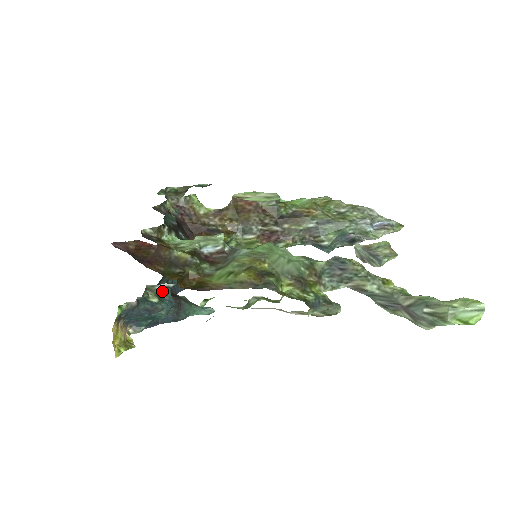
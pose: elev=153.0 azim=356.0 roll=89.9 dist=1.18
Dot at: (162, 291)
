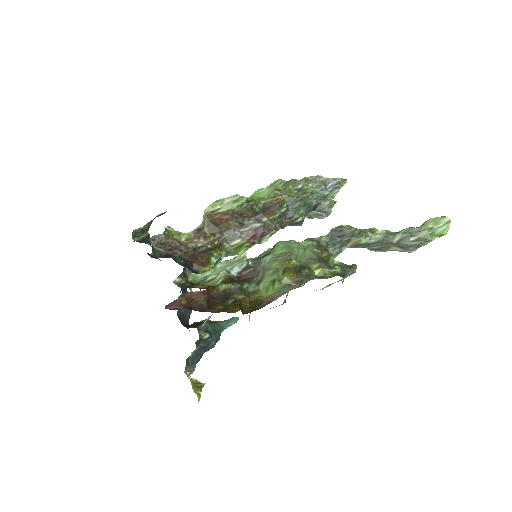
Dot at: (205, 325)
